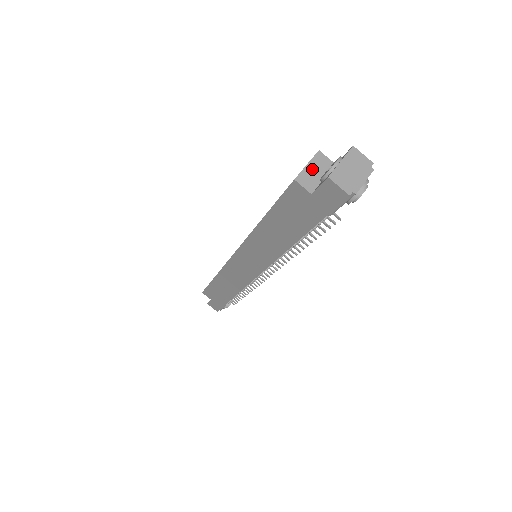
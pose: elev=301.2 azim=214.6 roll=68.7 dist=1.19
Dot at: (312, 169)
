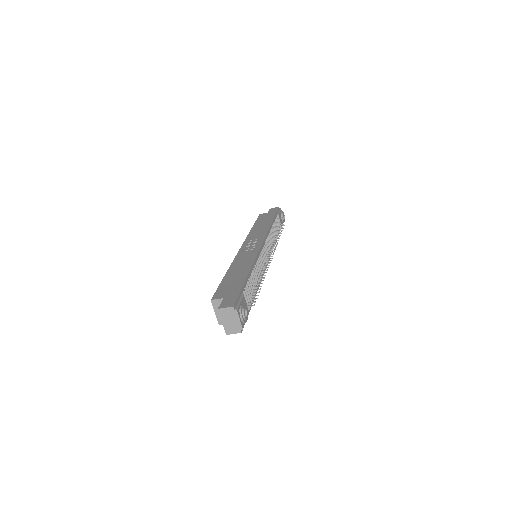
Dot at: occluded
